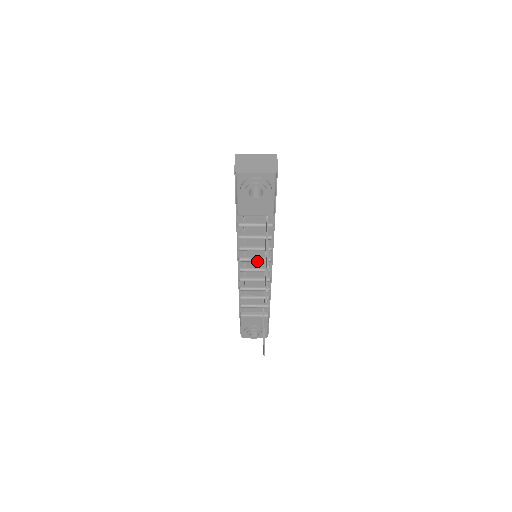
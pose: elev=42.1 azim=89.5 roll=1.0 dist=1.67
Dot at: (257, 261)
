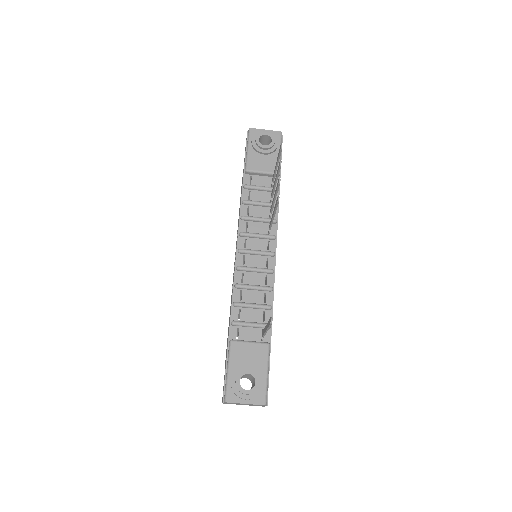
Dot at: (260, 236)
